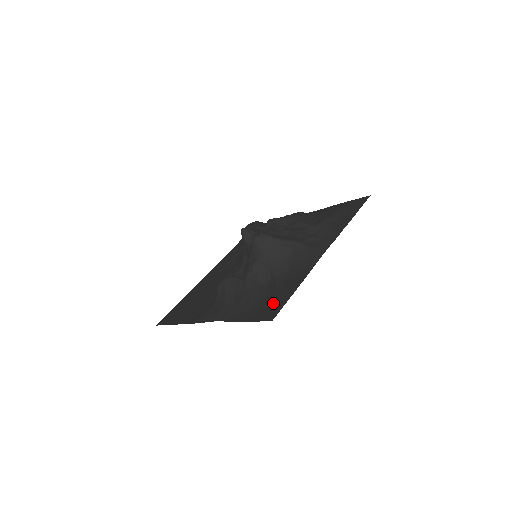
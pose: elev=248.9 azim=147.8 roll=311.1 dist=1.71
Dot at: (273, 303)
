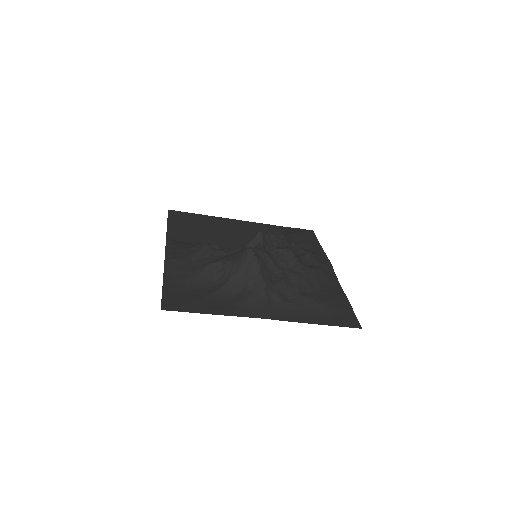
Dot at: (186, 300)
